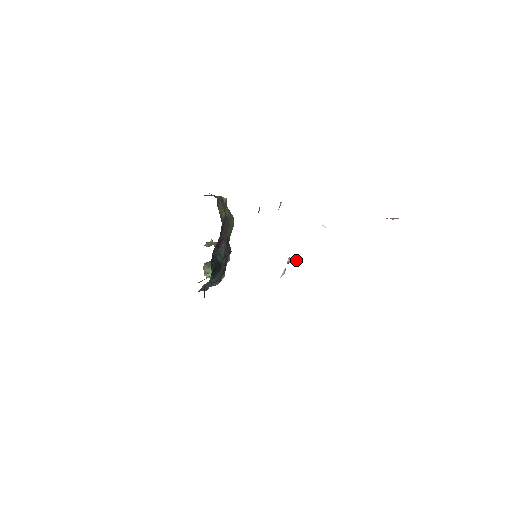
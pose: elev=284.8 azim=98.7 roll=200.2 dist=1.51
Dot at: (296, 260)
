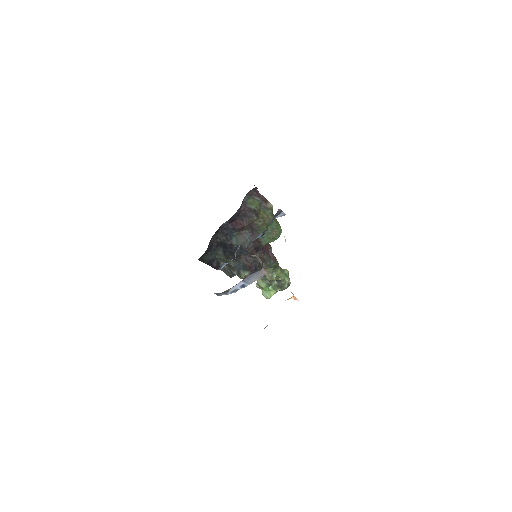
Dot at: (261, 263)
